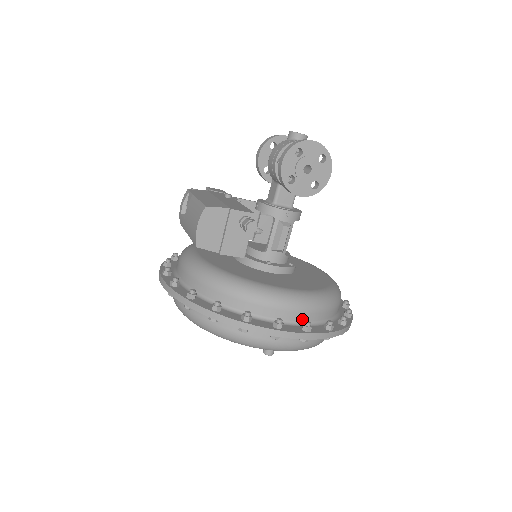
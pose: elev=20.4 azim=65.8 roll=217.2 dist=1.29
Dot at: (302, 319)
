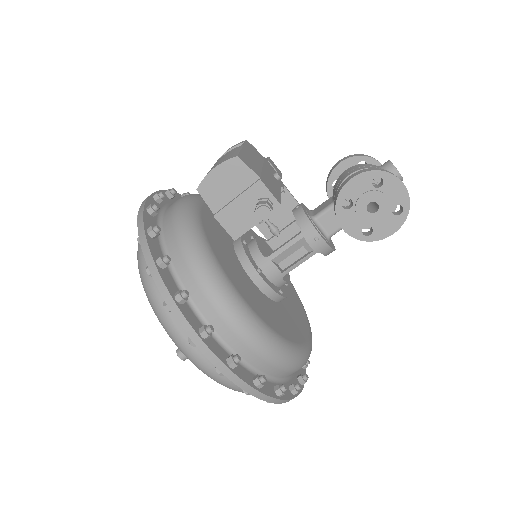
Dot at: (238, 349)
